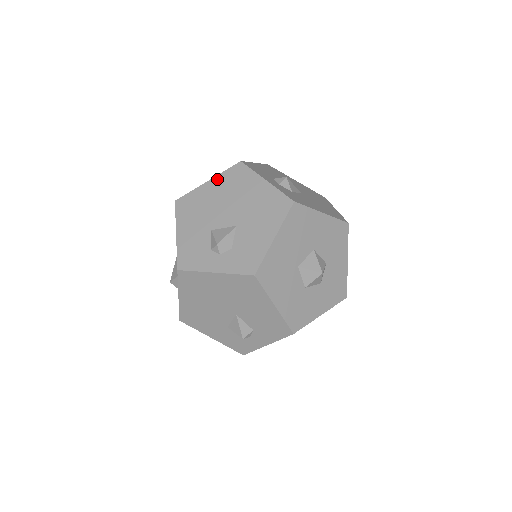
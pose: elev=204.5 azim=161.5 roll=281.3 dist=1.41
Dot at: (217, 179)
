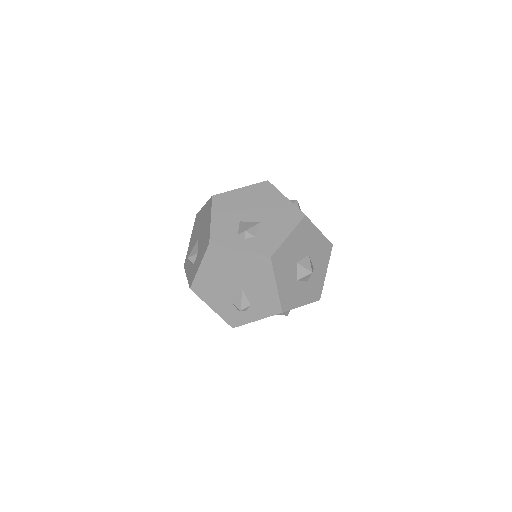
Dot at: (248, 188)
